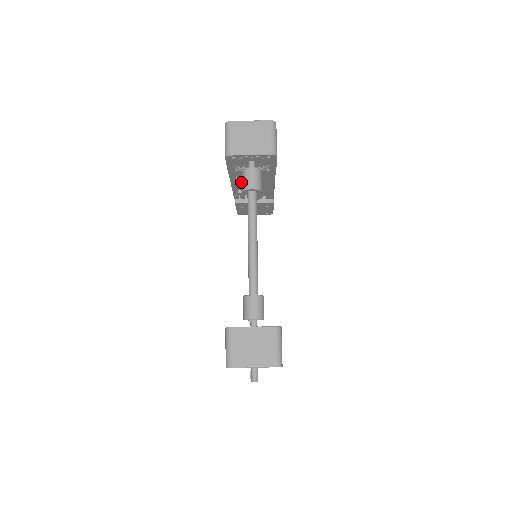
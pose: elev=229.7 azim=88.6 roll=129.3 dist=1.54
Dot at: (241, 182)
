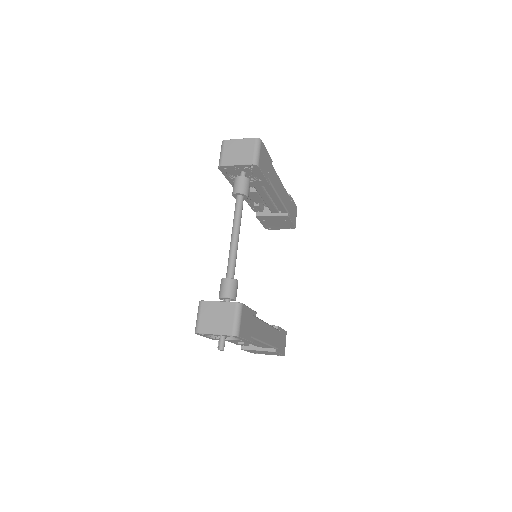
Dot at: (251, 194)
